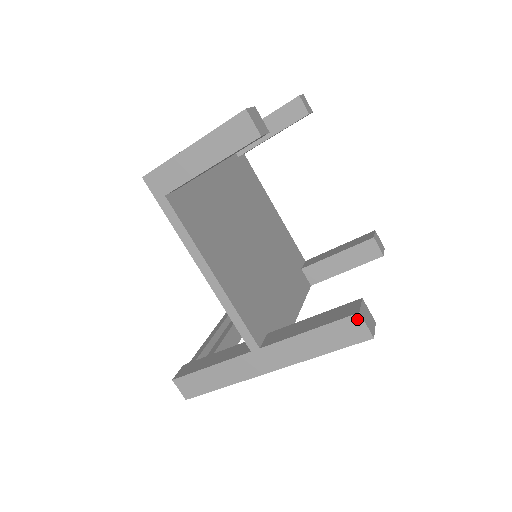
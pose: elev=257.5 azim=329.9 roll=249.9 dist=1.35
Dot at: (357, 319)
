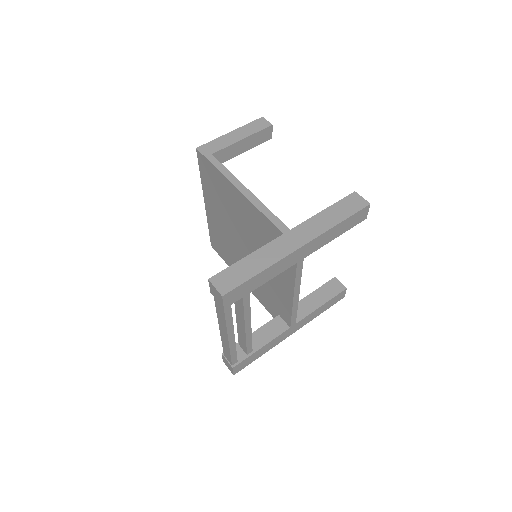
Dot at: (355, 195)
